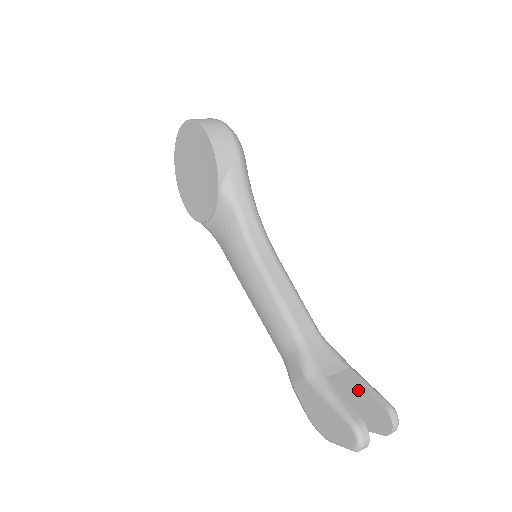
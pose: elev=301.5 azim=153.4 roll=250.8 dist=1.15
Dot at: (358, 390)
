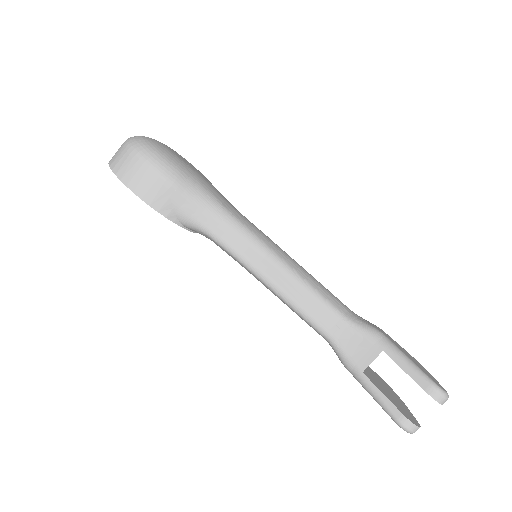
Dot at: occluded
